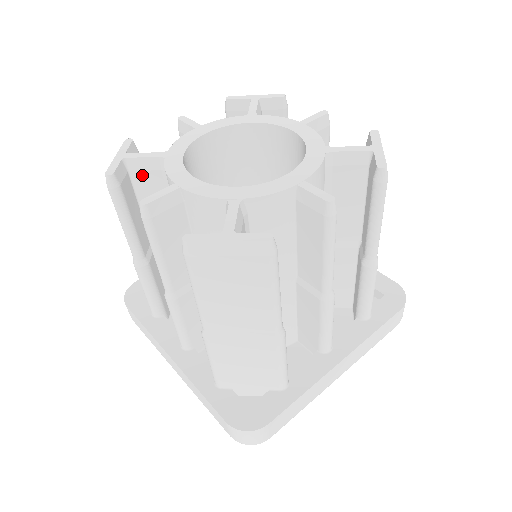
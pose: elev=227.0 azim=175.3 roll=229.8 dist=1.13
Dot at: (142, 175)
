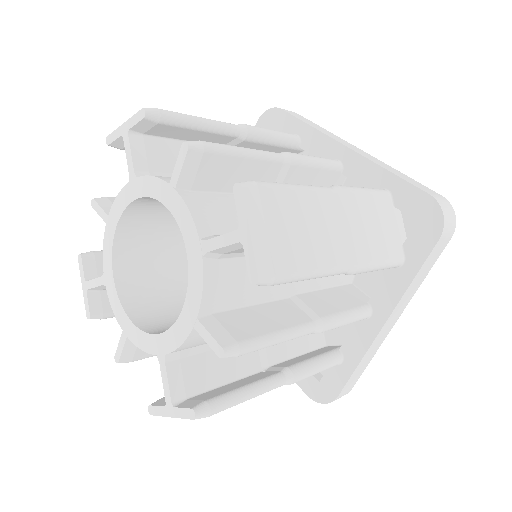
Dot at: occluded
